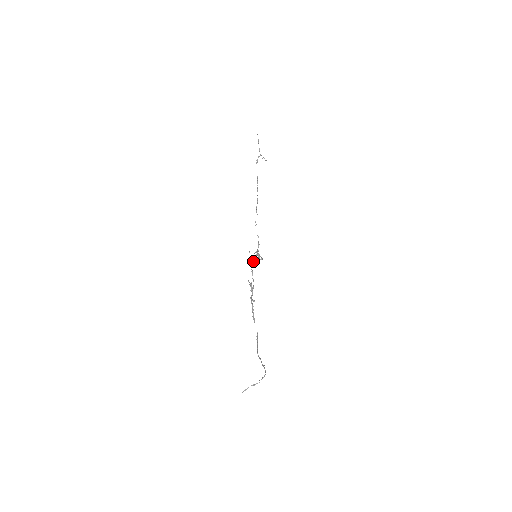
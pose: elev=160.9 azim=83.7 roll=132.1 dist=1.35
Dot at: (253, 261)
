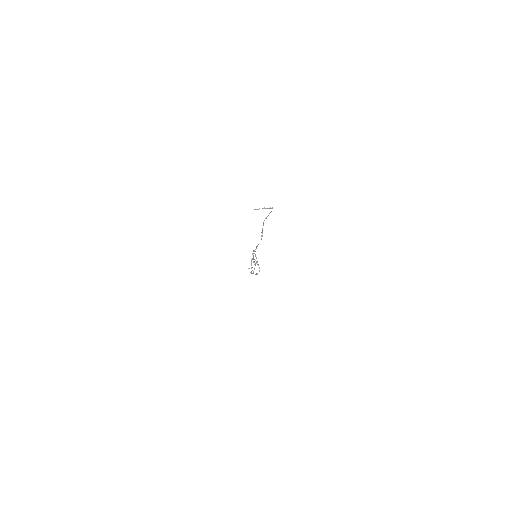
Dot at: (252, 273)
